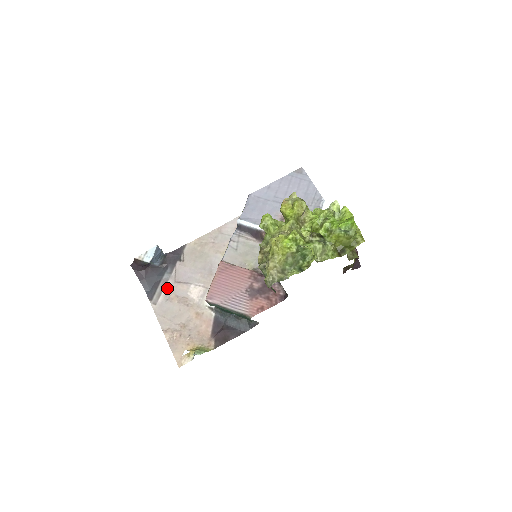
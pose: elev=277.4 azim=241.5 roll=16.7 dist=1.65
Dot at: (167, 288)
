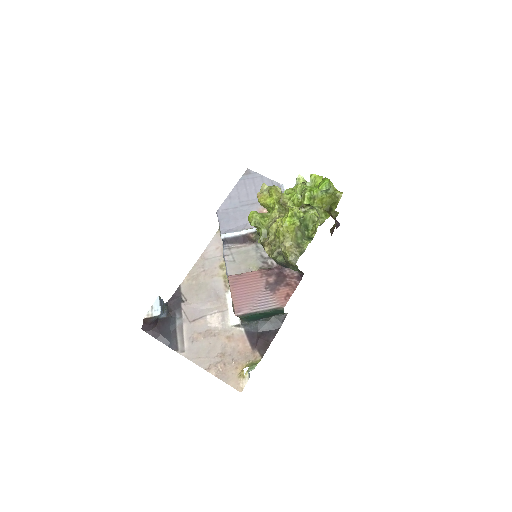
Dot at: (186, 331)
